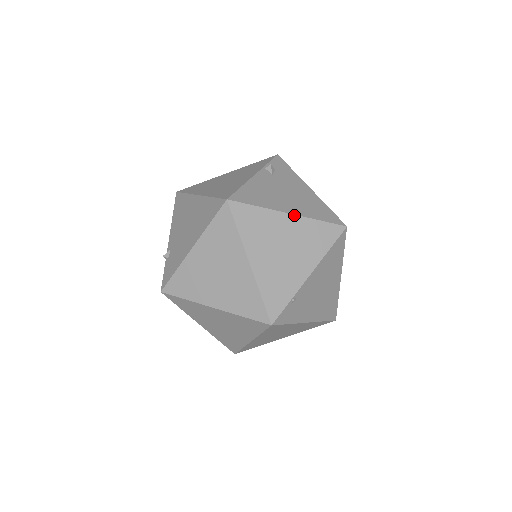
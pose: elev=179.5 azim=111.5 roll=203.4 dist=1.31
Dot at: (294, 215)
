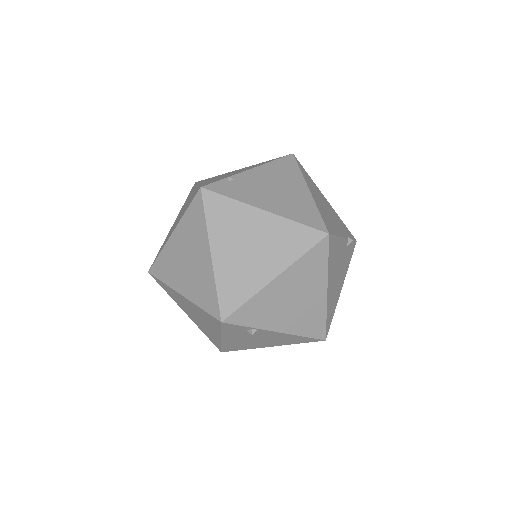
Dot at: occluded
